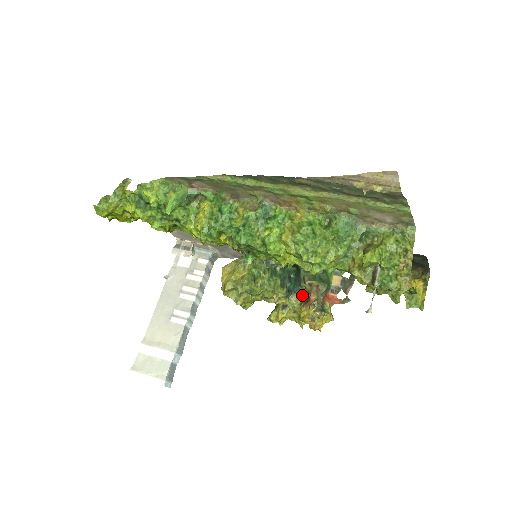
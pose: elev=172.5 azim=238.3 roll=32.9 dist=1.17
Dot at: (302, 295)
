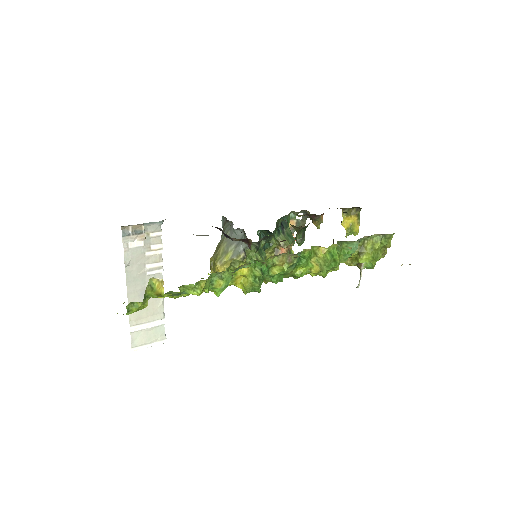
Dot at: (272, 247)
